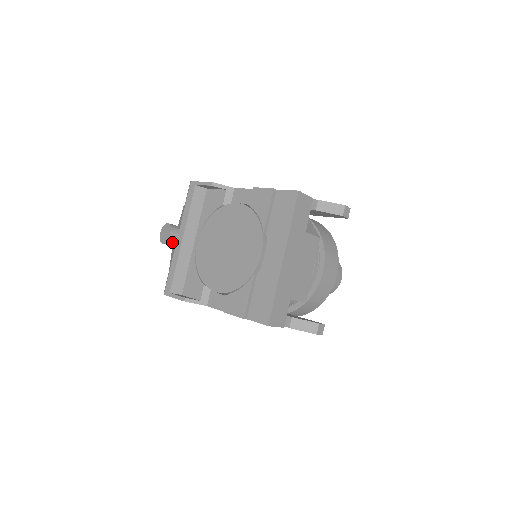
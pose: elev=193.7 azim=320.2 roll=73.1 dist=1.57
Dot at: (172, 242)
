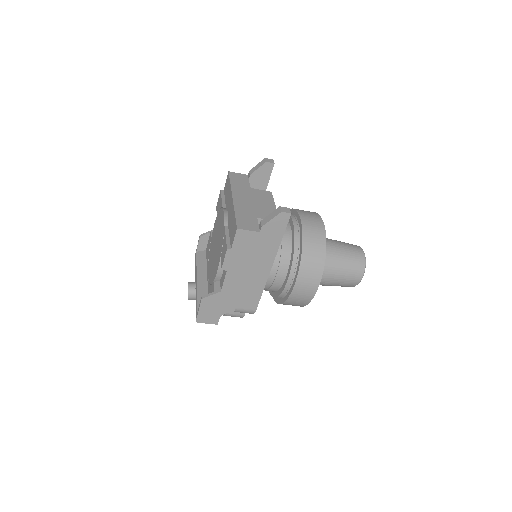
Dot at: (193, 290)
